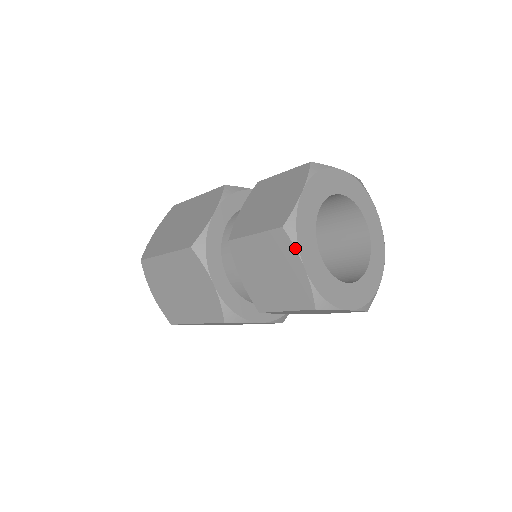
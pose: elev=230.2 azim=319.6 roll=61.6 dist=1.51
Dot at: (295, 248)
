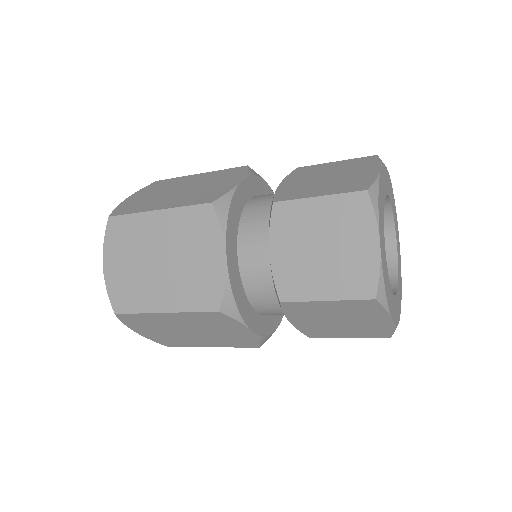
Dot at: (386, 310)
